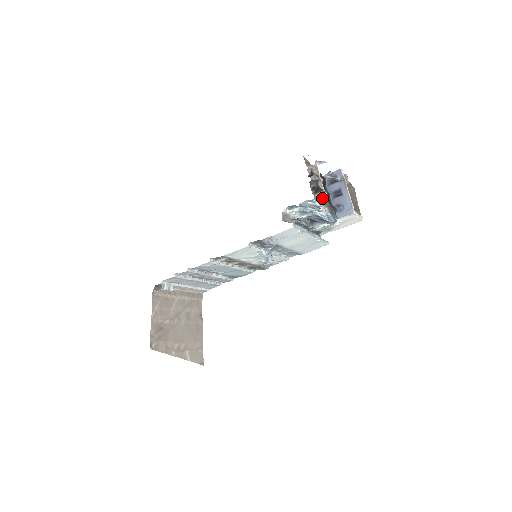
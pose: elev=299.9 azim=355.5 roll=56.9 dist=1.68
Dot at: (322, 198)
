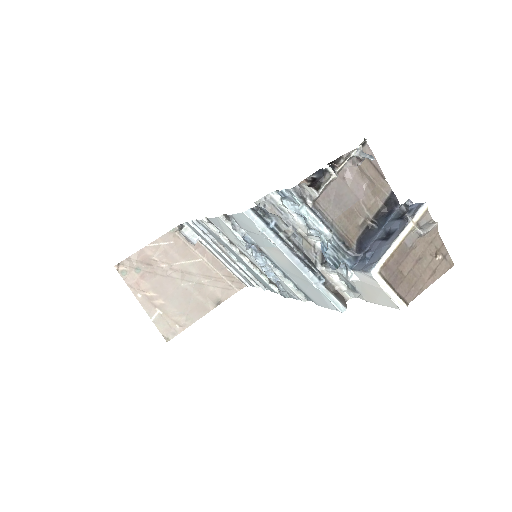
Dot at: (306, 197)
